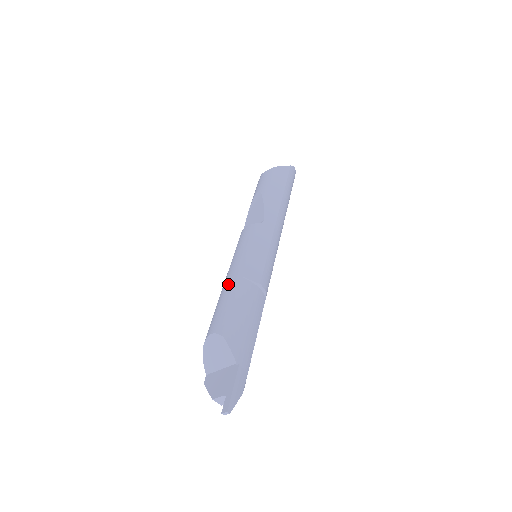
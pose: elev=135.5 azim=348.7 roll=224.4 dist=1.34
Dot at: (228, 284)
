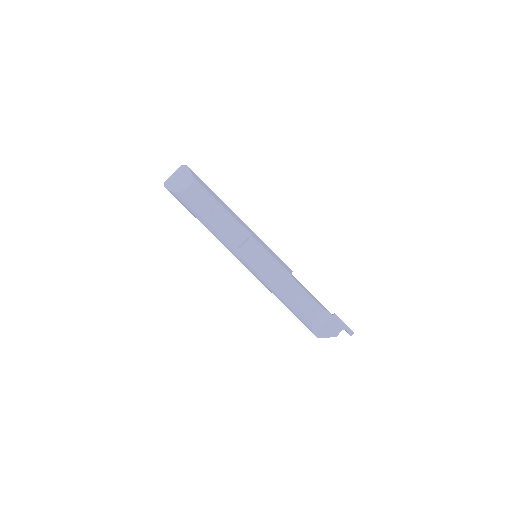
Dot at: (290, 286)
